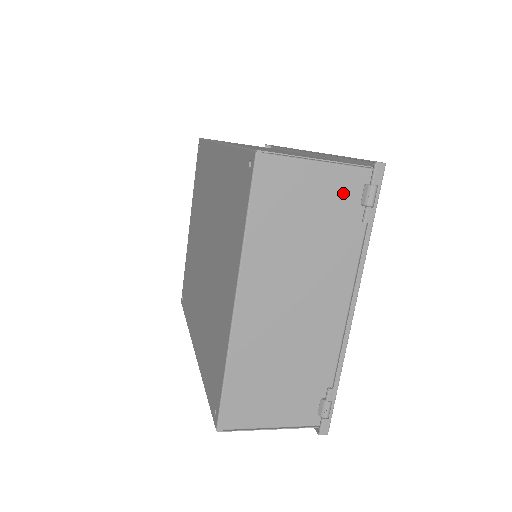
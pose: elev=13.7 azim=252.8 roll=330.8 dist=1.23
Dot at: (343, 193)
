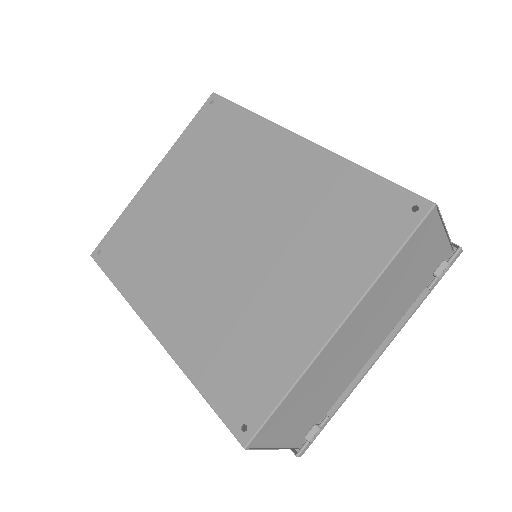
Dot at: (434, 261)
